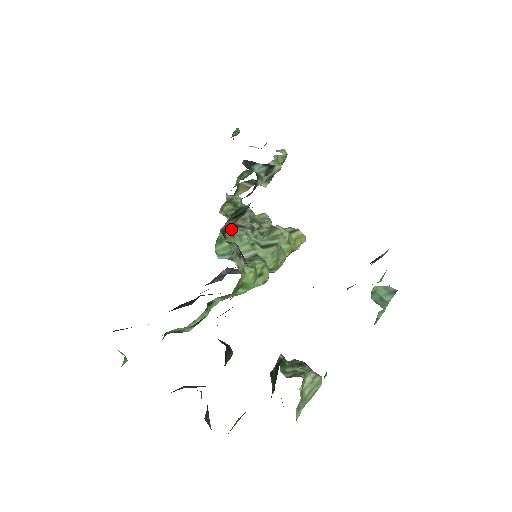
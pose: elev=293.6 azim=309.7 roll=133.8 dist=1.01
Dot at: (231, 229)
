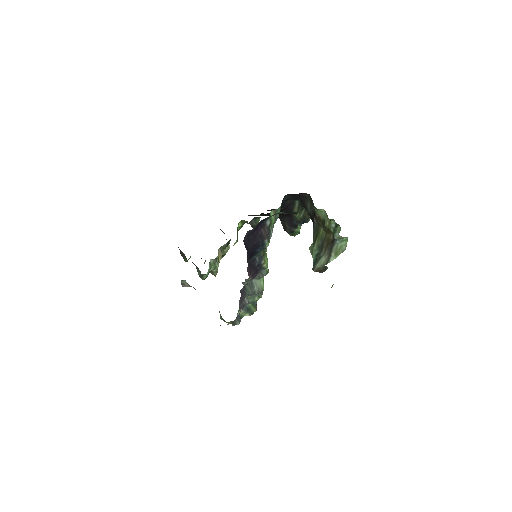
Dot at: occluded
